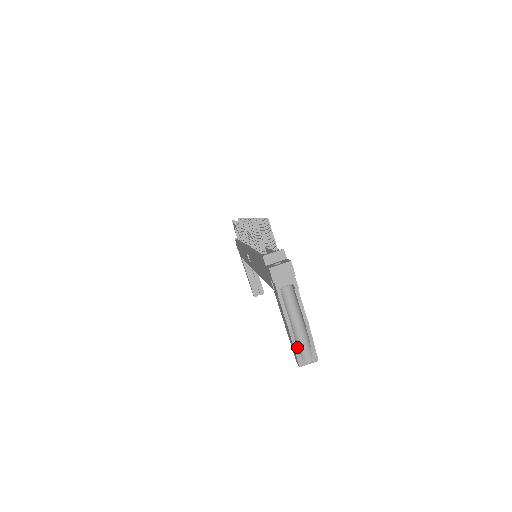
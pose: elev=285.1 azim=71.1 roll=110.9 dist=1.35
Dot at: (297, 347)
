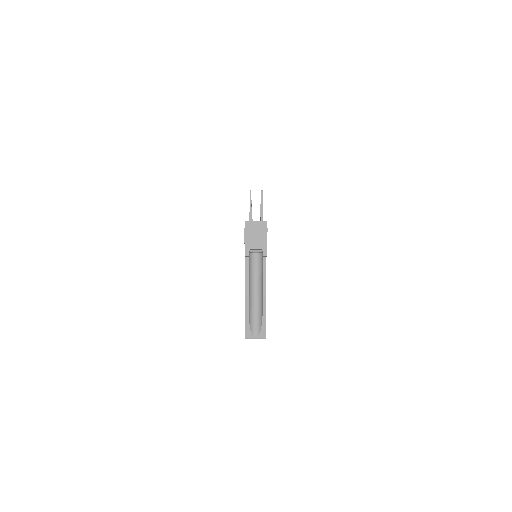
Dot at: (248, 316)
